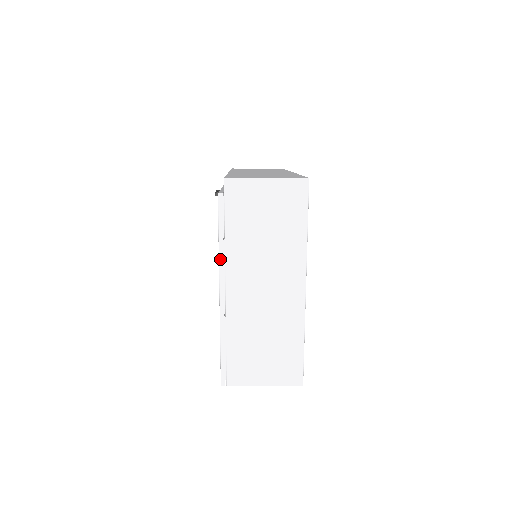
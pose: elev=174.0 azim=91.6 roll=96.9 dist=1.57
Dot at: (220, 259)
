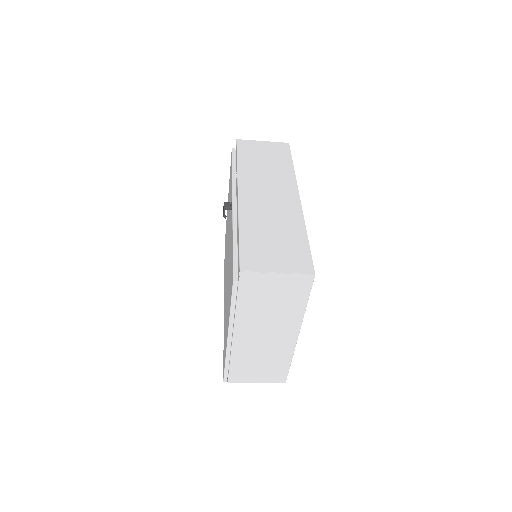
Dot at: (230, 318)
